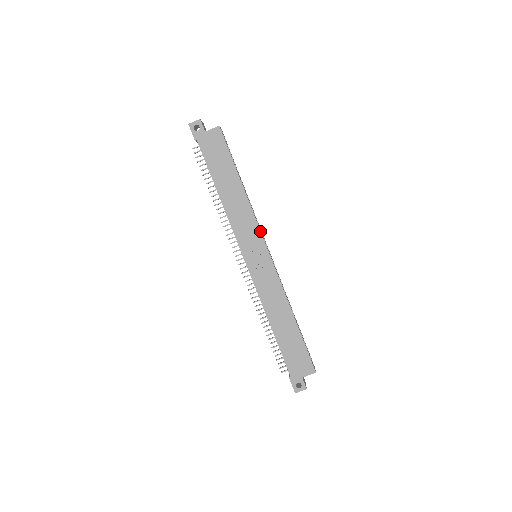
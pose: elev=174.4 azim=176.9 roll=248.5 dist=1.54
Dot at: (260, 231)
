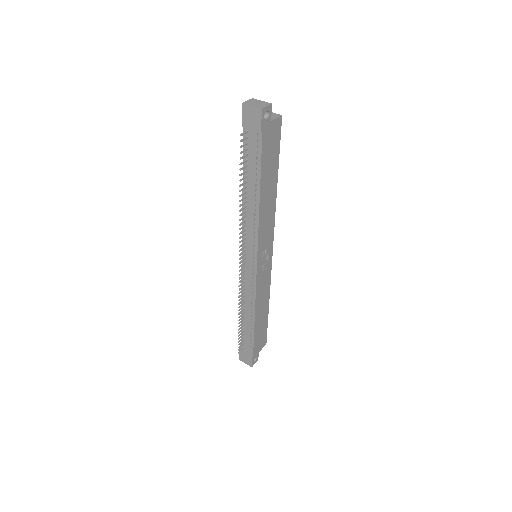
Dot at: occluded
